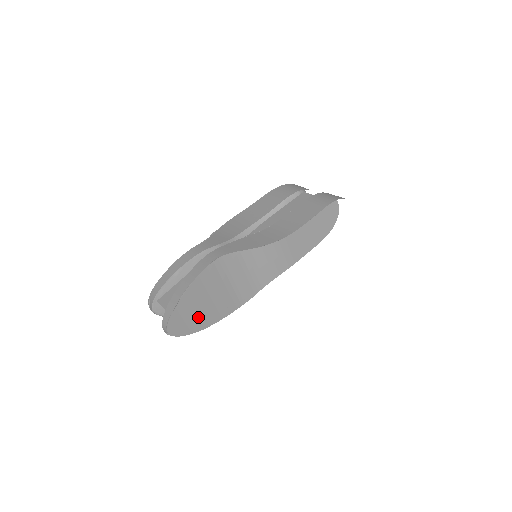
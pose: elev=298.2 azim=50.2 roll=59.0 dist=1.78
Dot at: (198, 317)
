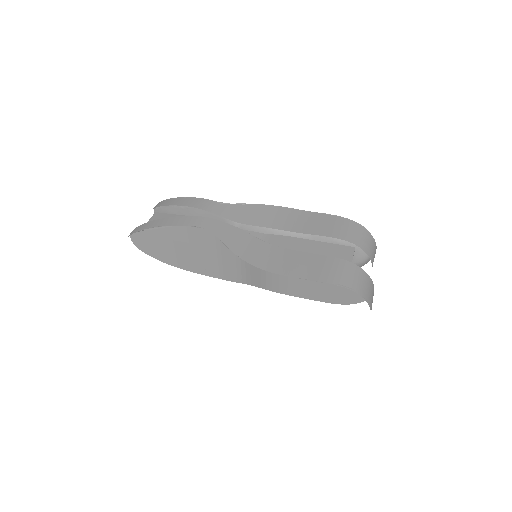
Dot at: (170, 253)
